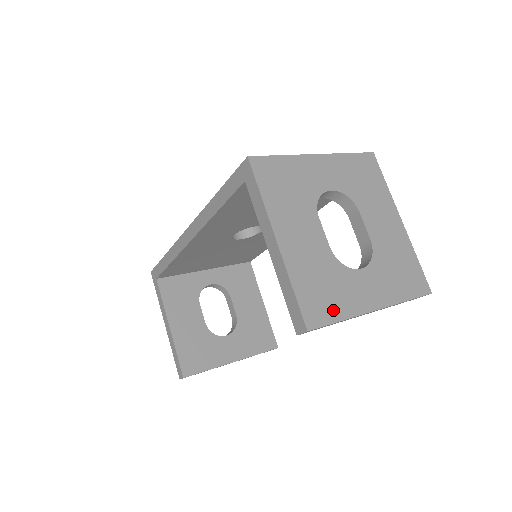
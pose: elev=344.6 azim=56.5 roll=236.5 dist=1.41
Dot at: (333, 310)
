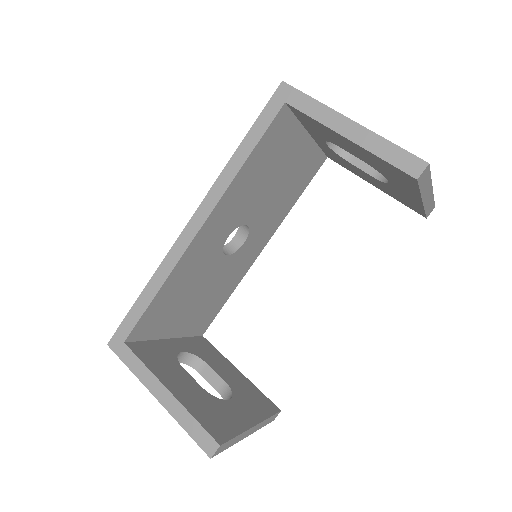
Dot at: occluded
